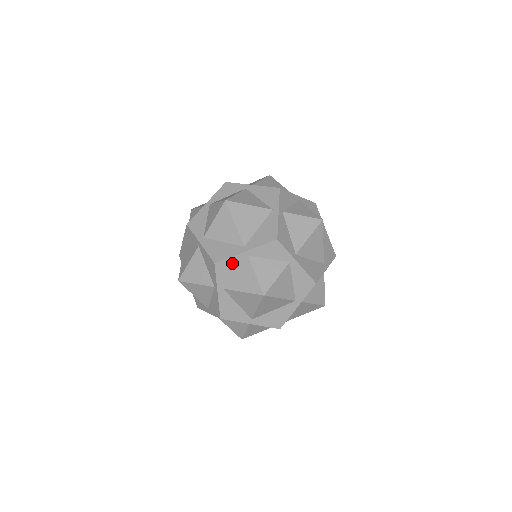
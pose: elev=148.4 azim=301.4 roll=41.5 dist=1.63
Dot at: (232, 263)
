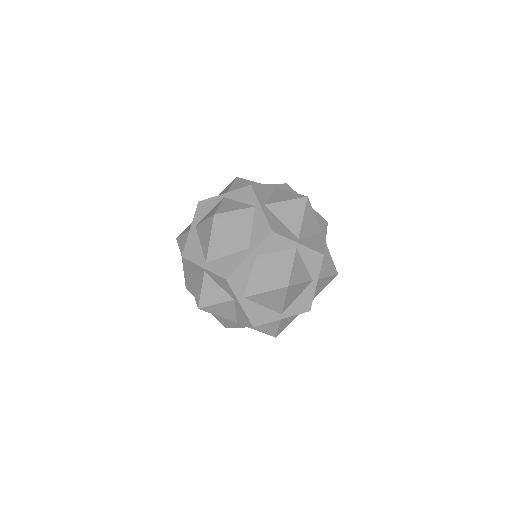
Dot at: (194, 266)
